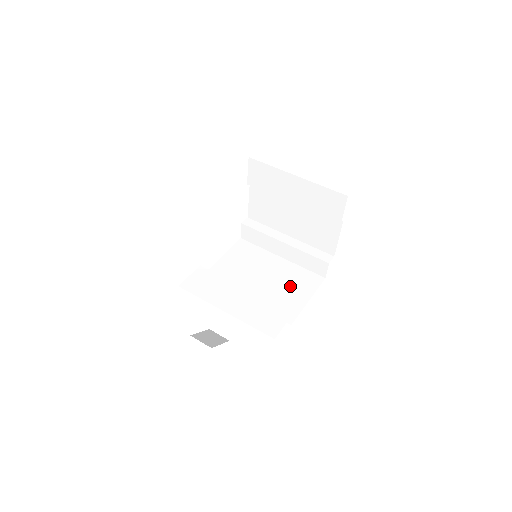
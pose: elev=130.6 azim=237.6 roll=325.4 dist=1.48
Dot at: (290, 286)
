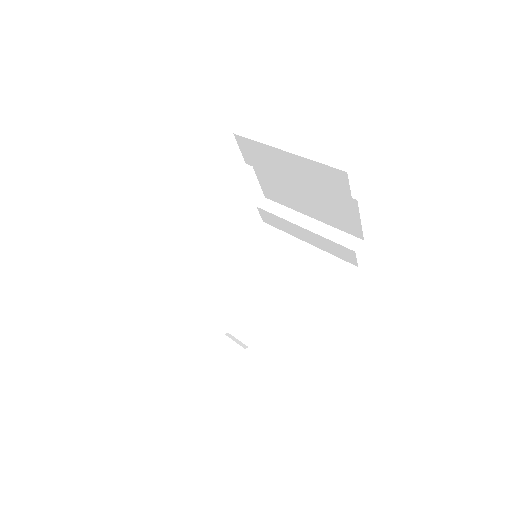
Dot at: (311, 282)
